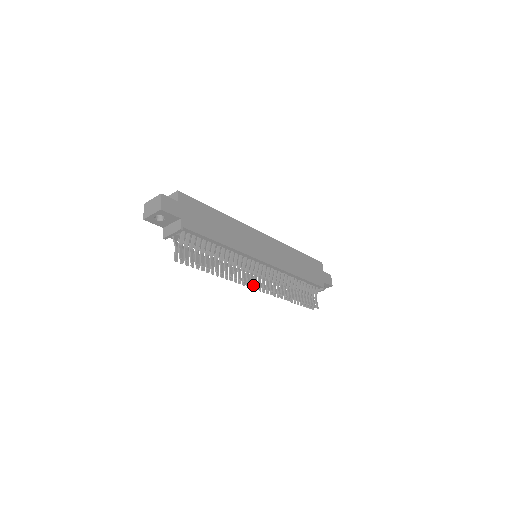
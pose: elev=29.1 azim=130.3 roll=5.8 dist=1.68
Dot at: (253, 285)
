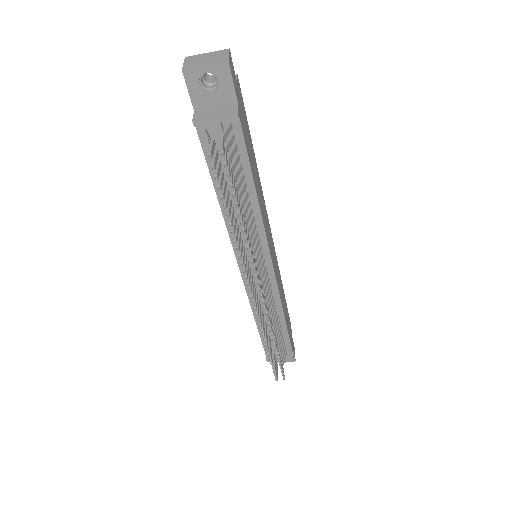
Dot at: (258, 284)
